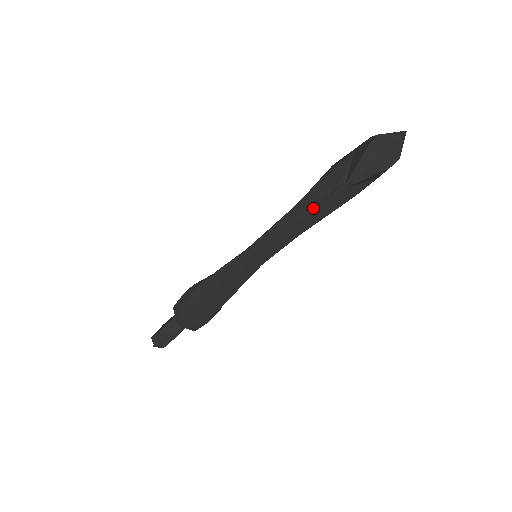
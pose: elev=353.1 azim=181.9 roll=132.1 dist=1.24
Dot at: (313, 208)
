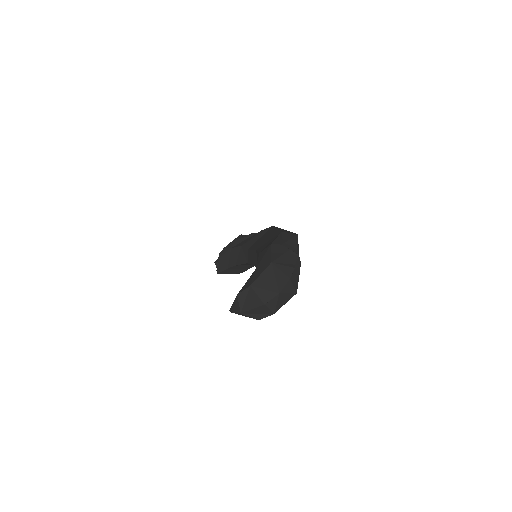
Dot at: occluded
